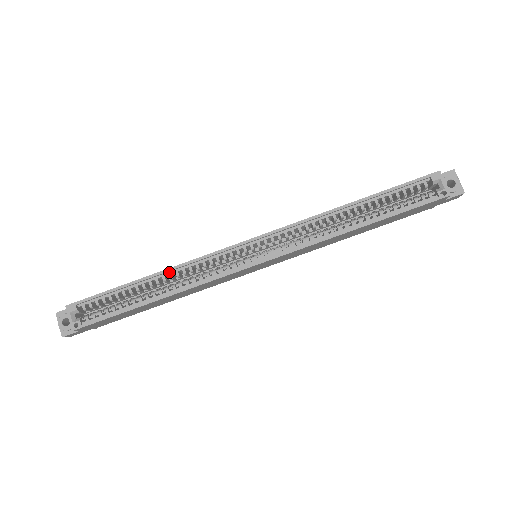
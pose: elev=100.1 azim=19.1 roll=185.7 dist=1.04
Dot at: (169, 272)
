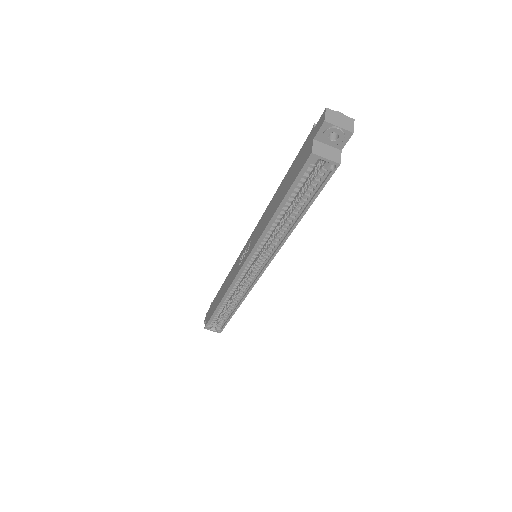
Dot at: (225, 297)
